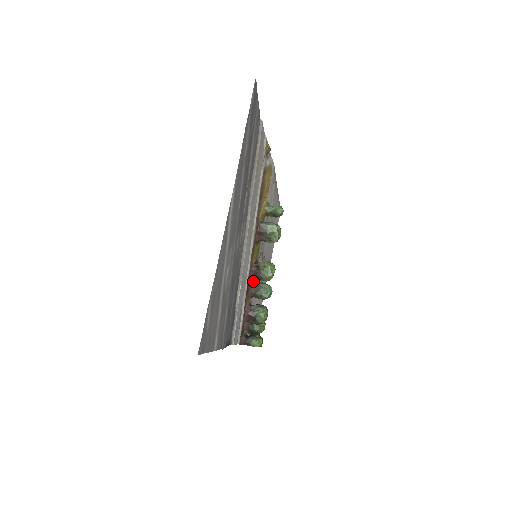
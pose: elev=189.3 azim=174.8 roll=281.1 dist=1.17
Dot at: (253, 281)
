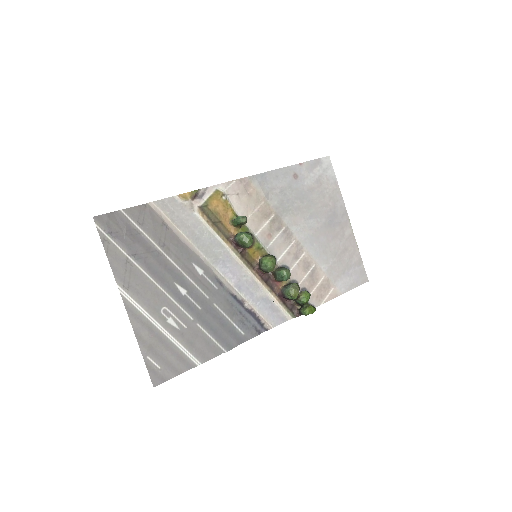
Dot at: (271, 271)
